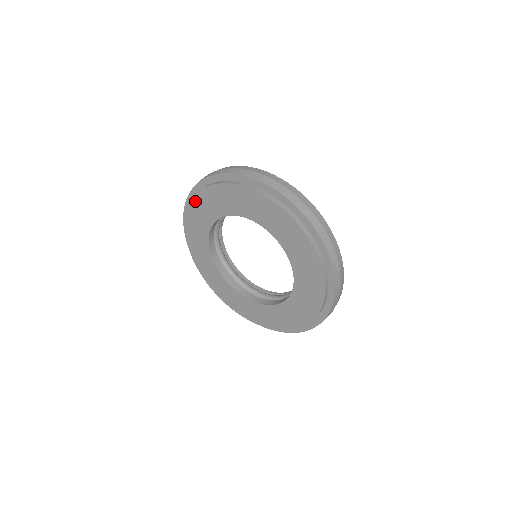
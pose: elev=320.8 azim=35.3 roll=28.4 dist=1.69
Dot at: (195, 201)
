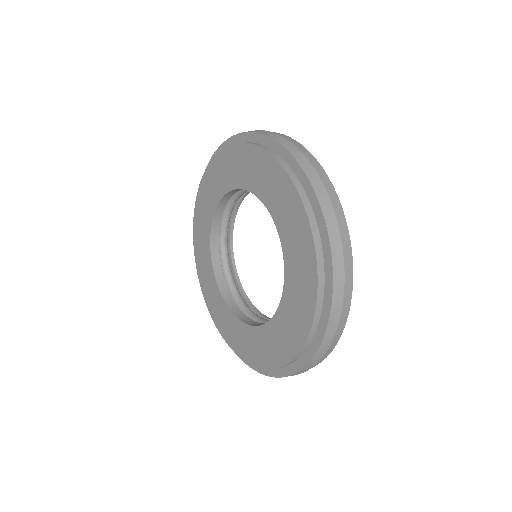
Dot at: (197, 263)
